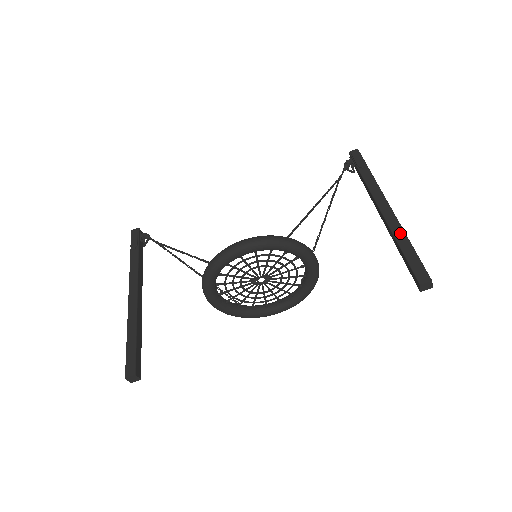
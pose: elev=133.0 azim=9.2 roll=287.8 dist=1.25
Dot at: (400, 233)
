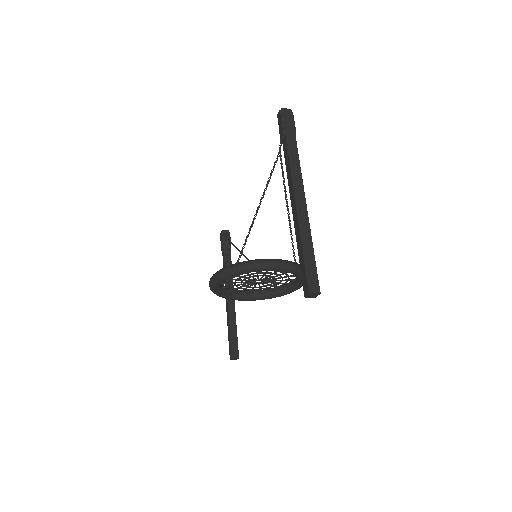
Dot at: (297, 232)
